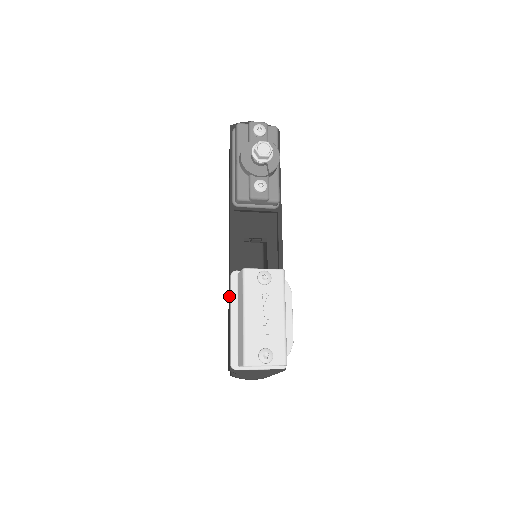
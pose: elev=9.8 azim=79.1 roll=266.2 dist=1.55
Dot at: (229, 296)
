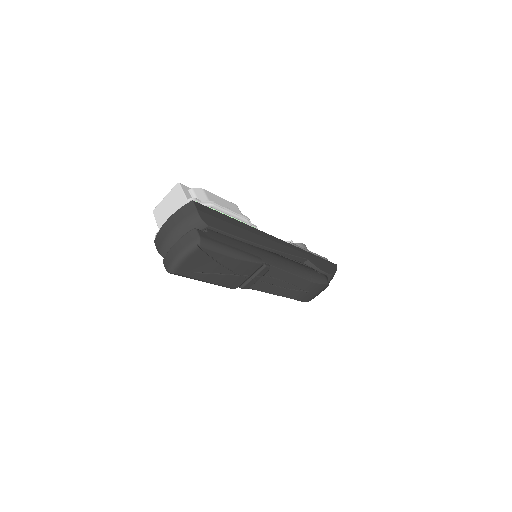
Dot at: occluded
